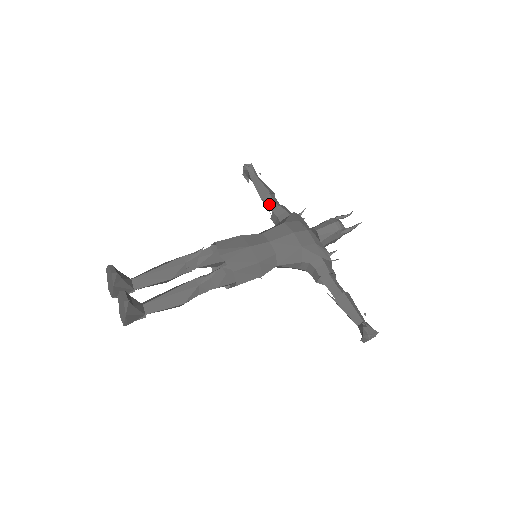
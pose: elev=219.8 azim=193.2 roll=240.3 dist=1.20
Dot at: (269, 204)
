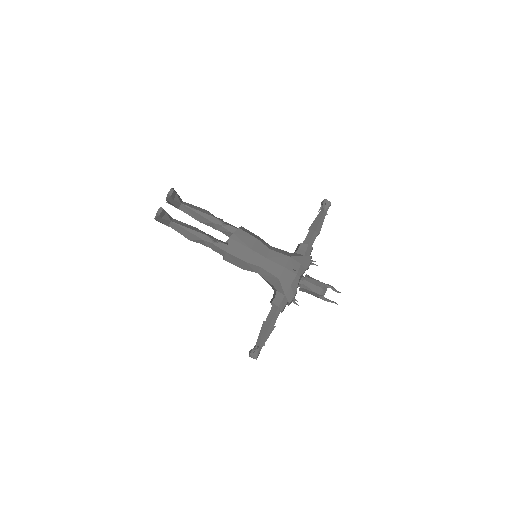
Dot at: (308, 236)
